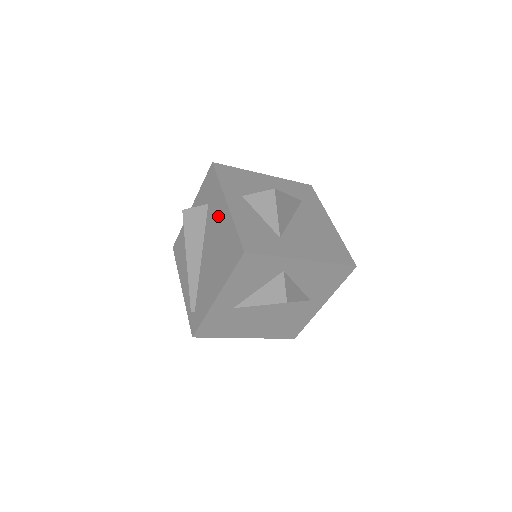
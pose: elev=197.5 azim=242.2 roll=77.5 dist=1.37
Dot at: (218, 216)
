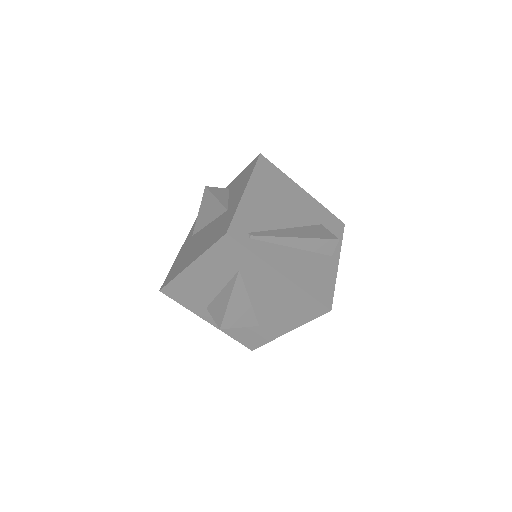
Dot at: occluded
